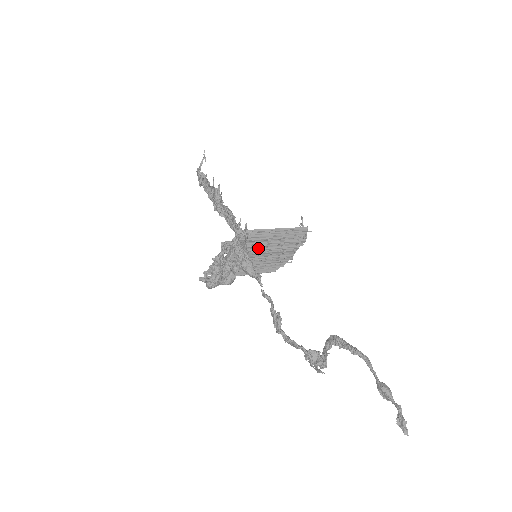
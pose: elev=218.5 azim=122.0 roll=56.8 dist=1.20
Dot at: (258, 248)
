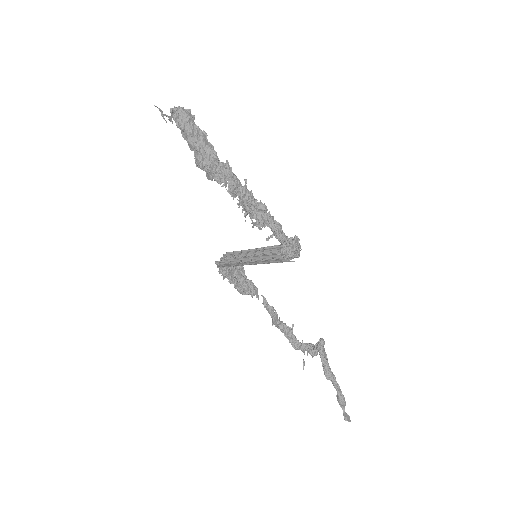
Dot at: occluded
